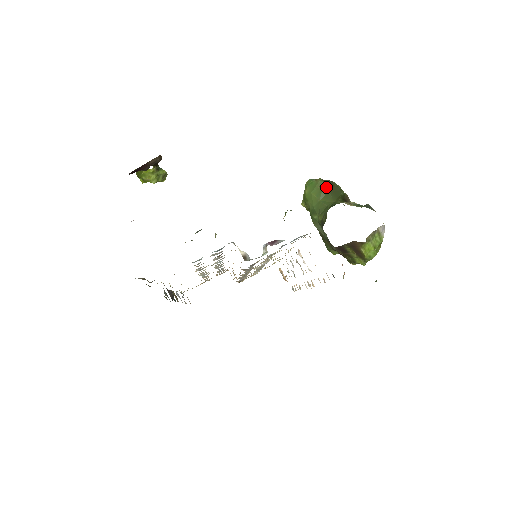
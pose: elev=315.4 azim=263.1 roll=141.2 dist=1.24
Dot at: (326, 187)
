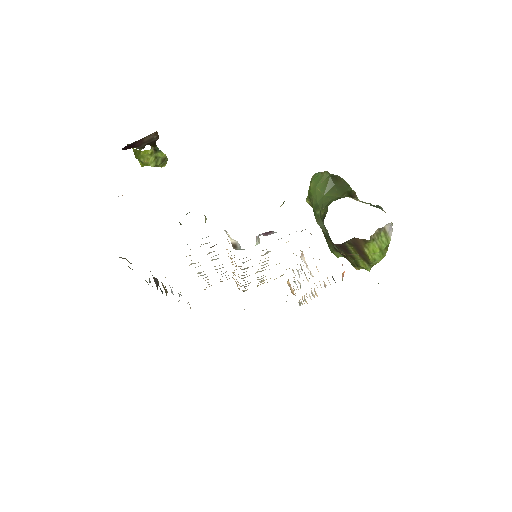
Dot at: (332, 181)
